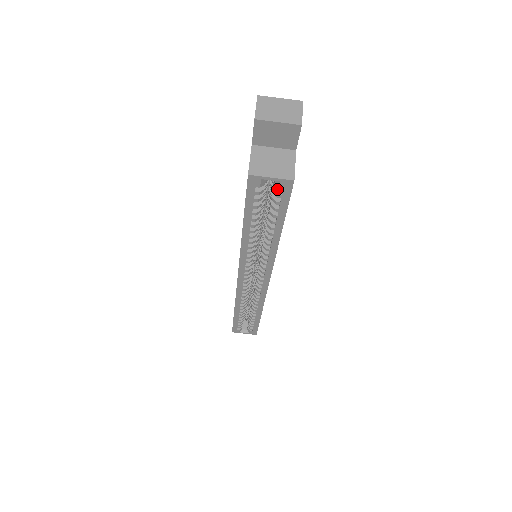
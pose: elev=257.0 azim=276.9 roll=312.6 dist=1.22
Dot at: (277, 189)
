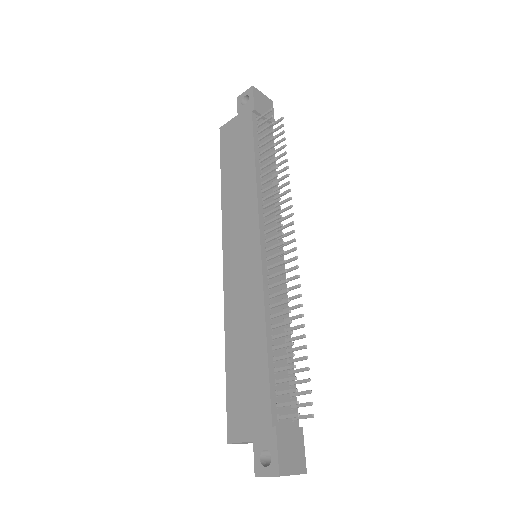
Dot at: occluded
